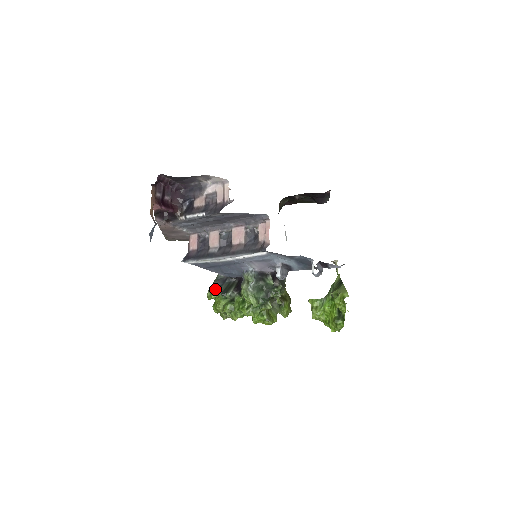
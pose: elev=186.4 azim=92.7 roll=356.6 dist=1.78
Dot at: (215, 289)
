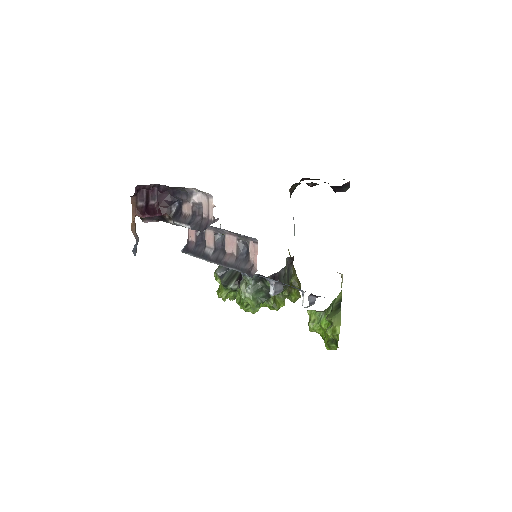
Dot at: (218, 277)
